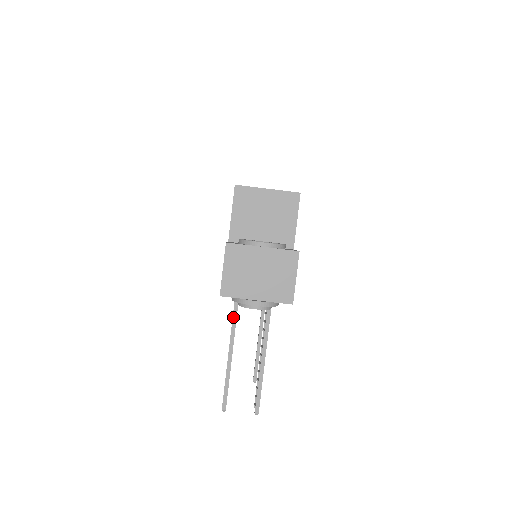
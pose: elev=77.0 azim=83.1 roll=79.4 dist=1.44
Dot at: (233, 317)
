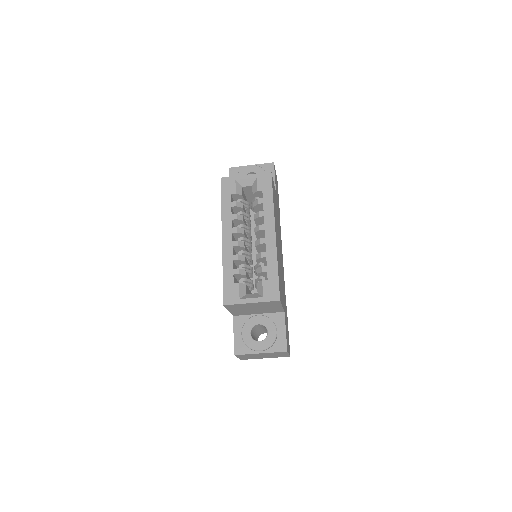
Dot at: occluded
